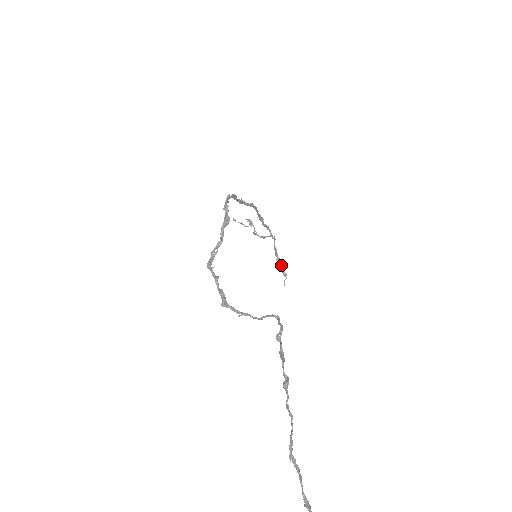
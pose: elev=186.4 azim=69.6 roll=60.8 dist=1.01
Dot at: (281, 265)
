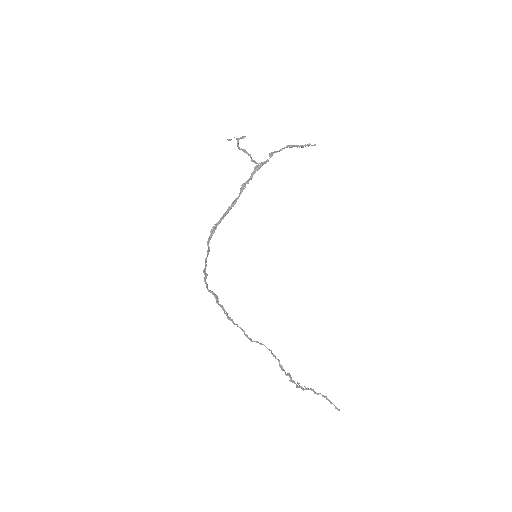
Dot at: (297, 147)
